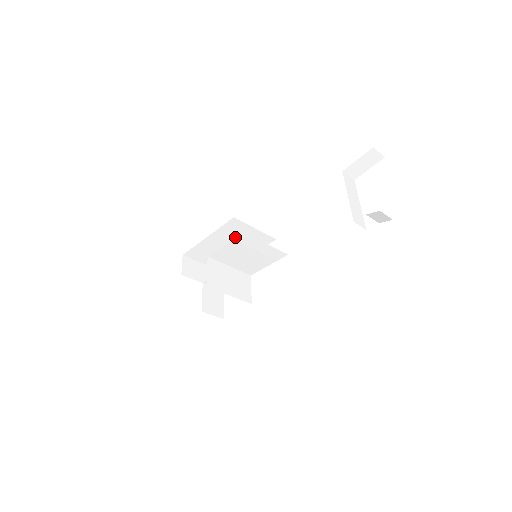
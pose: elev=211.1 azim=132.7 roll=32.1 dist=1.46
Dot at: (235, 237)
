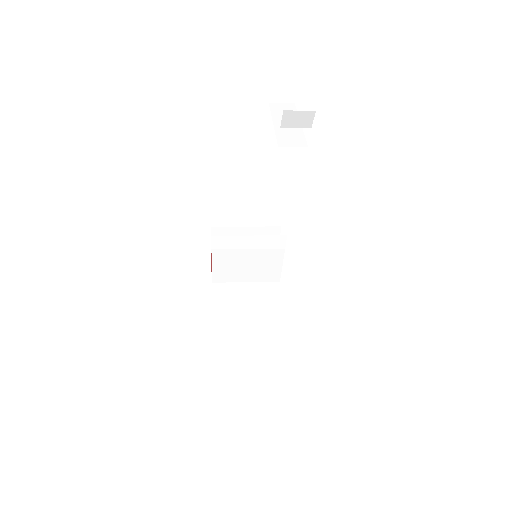
Dot at: occluded
